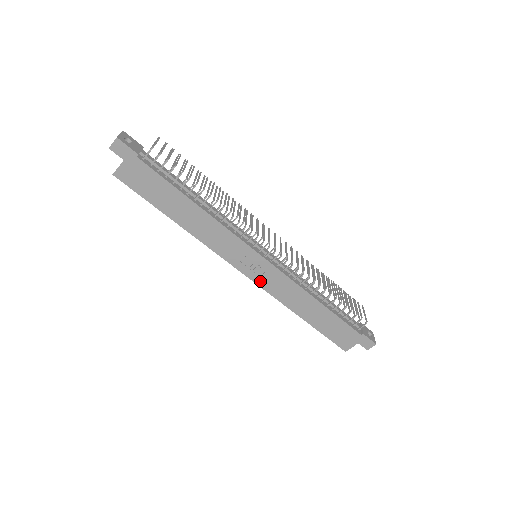
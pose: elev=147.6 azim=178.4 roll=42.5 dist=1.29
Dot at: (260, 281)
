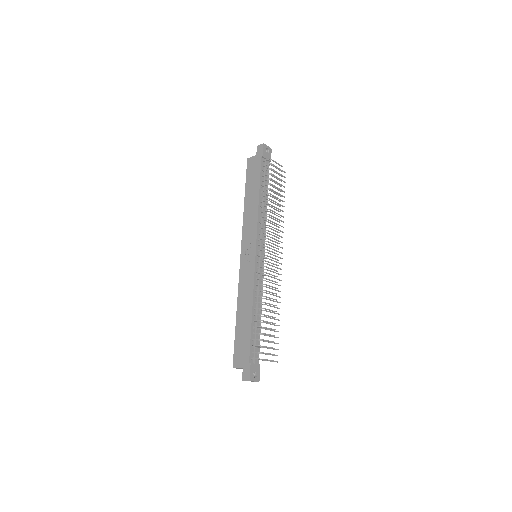
Dot at: (242, 268)
